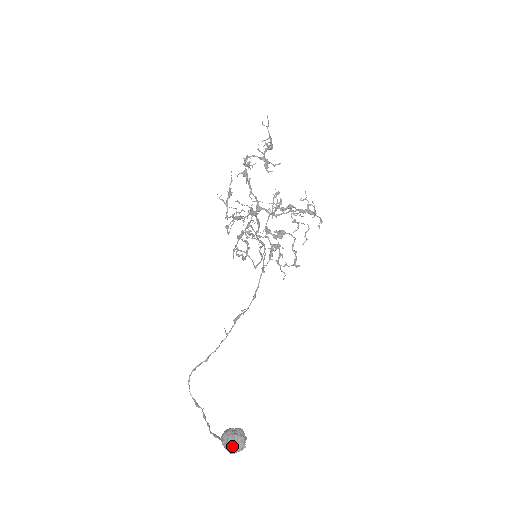
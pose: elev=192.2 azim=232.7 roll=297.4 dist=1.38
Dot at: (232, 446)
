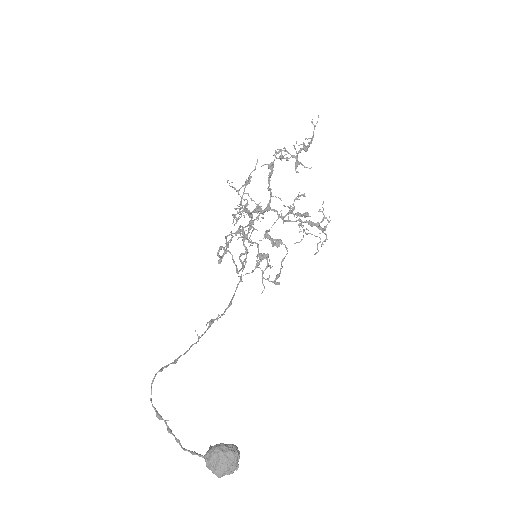
Dot at: (224, 465)
